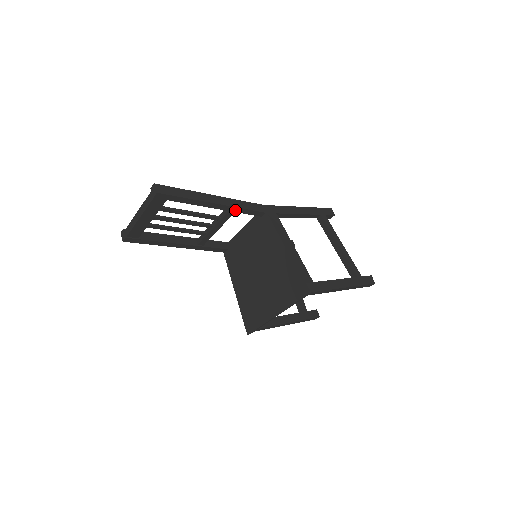
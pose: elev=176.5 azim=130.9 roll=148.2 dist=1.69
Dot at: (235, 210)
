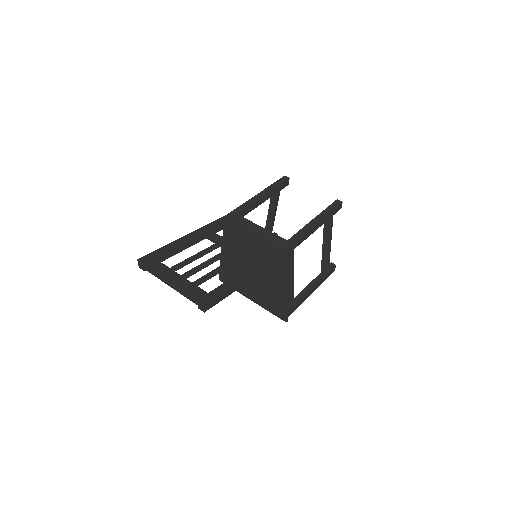
Dot at: occluded
